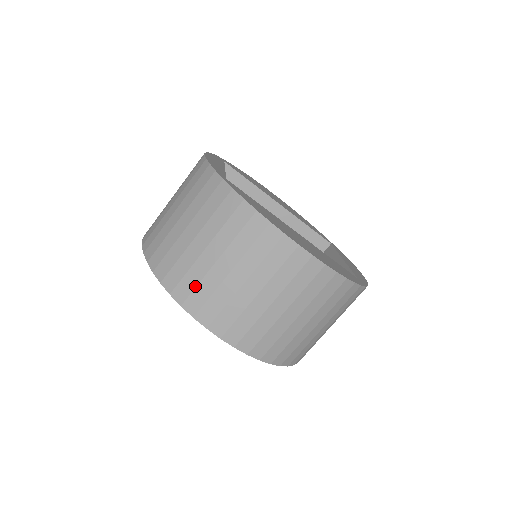
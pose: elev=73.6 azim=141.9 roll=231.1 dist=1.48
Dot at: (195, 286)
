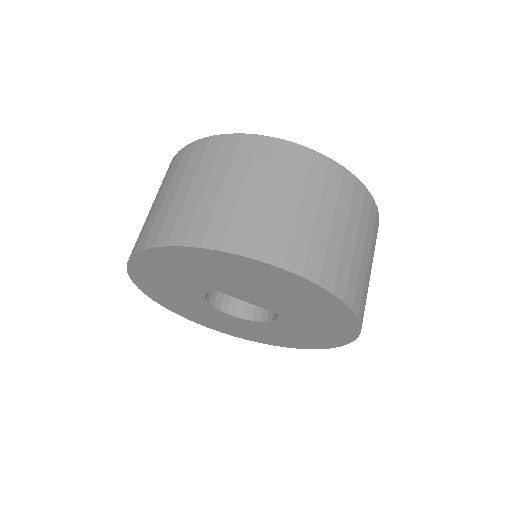
Dot at: (144, 231)
